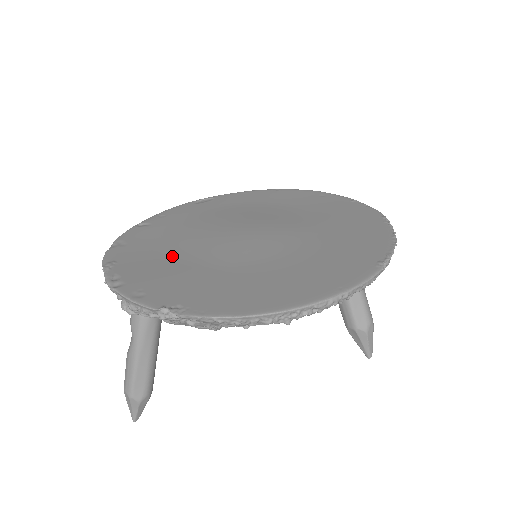
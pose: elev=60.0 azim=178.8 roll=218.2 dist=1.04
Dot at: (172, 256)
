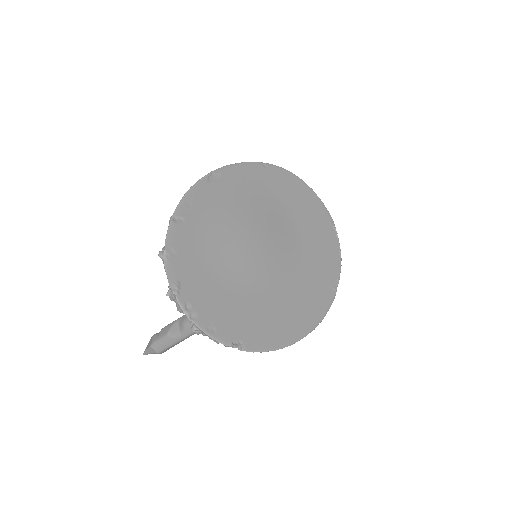
Dot at: (216, 275)
